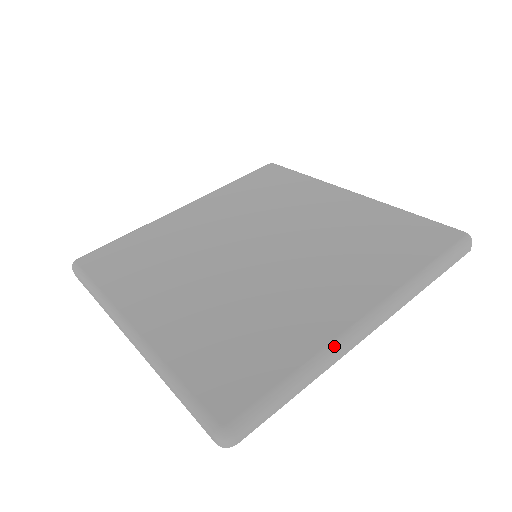
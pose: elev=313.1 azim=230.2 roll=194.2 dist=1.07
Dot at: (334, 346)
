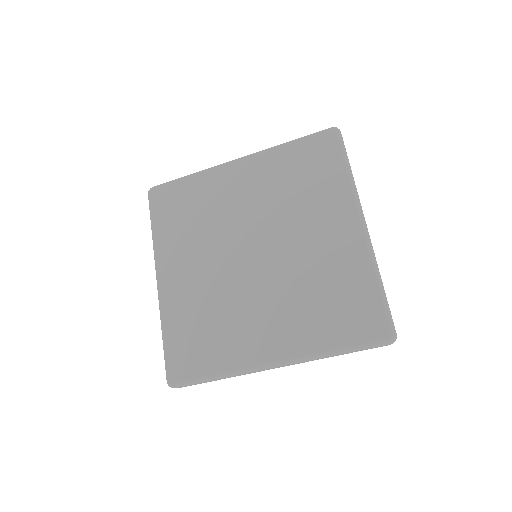
Dot at: (372, 254)
